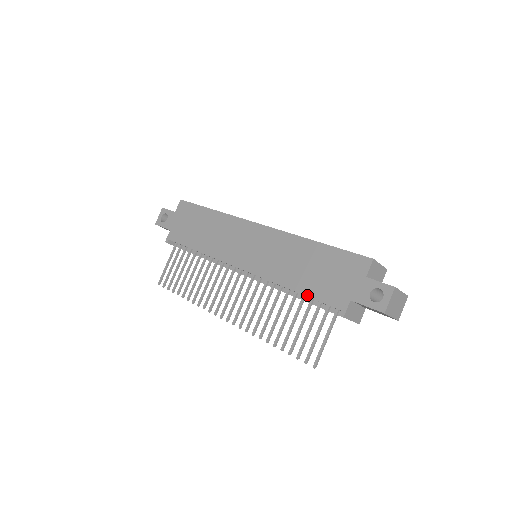
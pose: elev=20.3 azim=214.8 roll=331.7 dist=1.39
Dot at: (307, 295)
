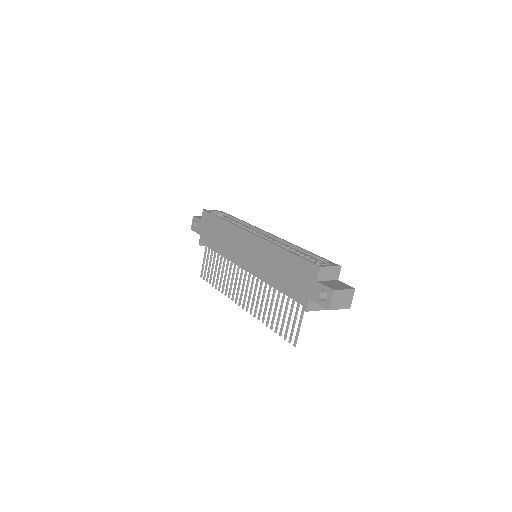
Dot at: (284, 293)
